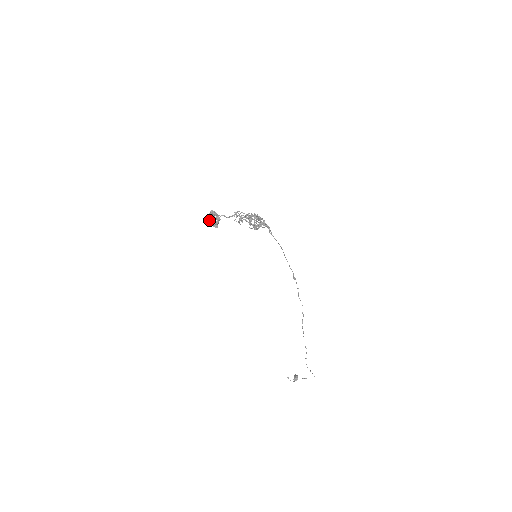
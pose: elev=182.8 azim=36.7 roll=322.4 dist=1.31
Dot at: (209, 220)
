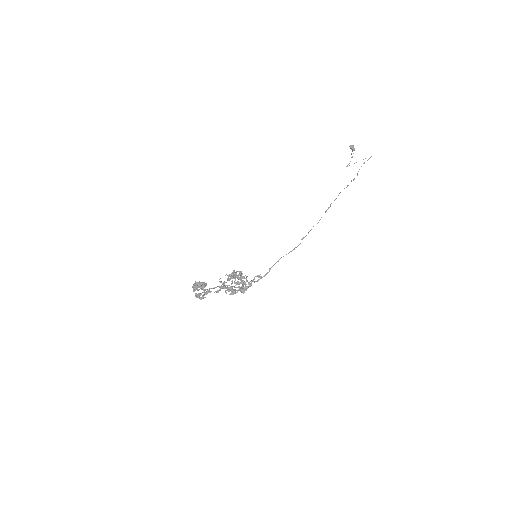
Dot at: (201, 299)
